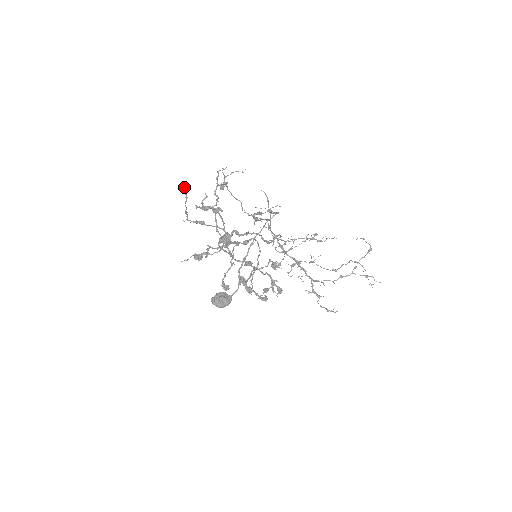
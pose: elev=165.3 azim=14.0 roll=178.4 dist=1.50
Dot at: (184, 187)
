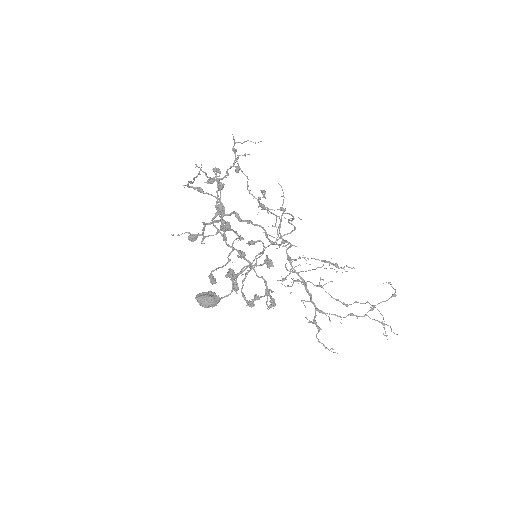
Dot at: (201, 165)
